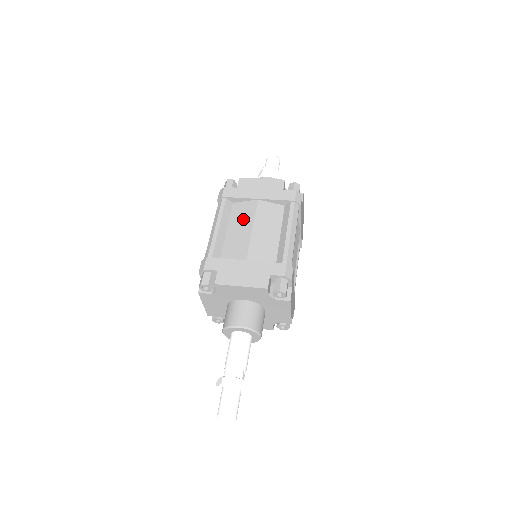
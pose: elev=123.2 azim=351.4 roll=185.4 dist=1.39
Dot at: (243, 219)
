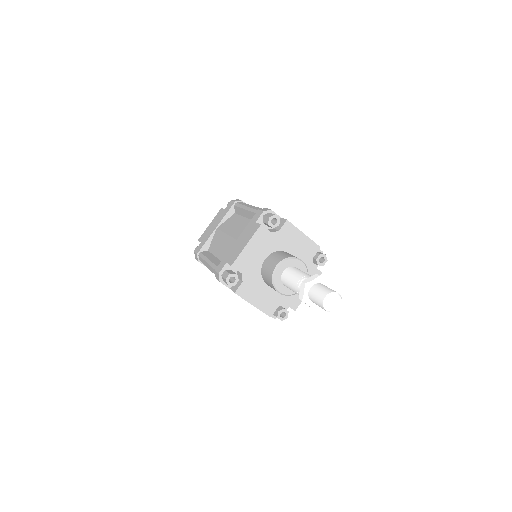
Dot at: occluded
